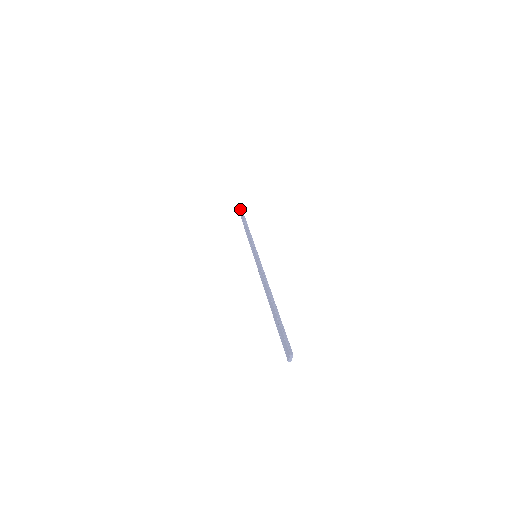
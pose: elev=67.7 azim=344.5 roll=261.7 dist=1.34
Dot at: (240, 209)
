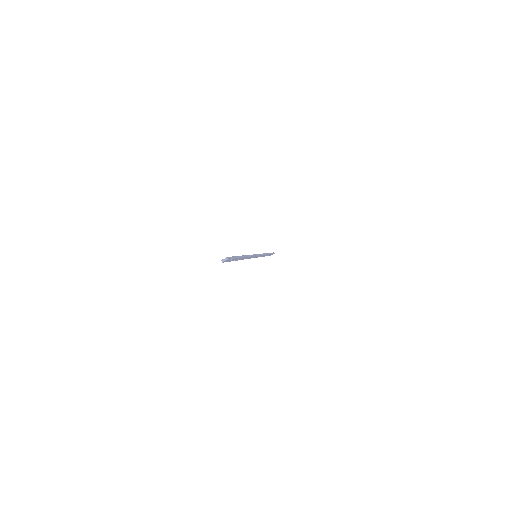
Dot at: occluded
